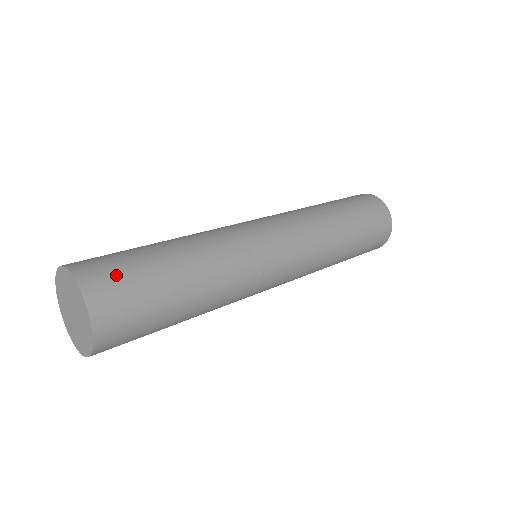
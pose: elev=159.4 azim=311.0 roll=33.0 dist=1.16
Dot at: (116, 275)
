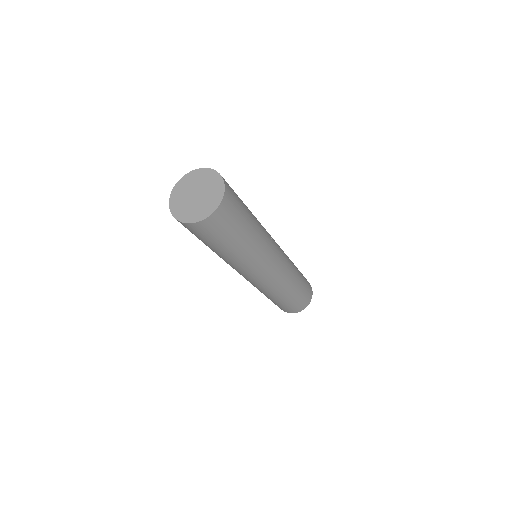
Dot at: (233, 191)
